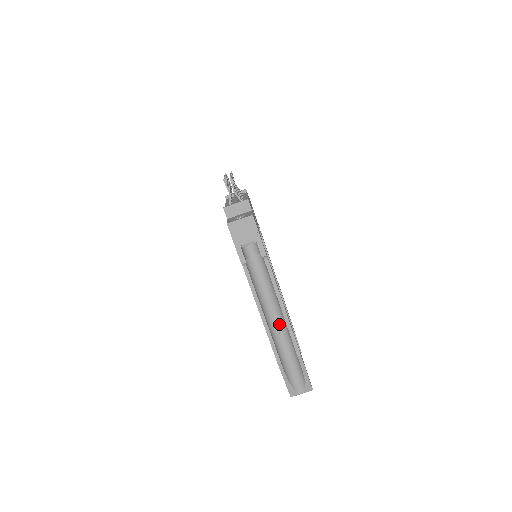
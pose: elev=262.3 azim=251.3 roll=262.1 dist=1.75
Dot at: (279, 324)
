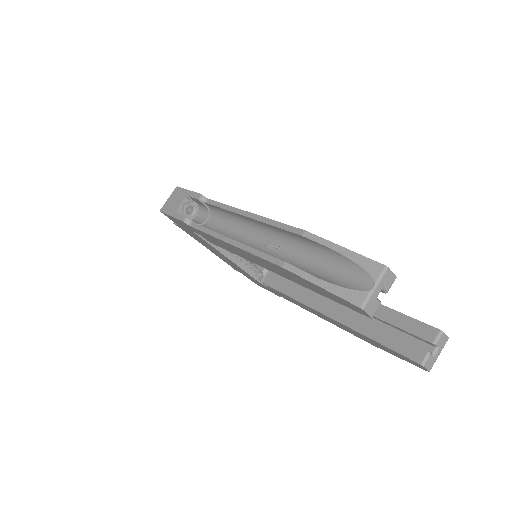
Dot at: (270, 243)
